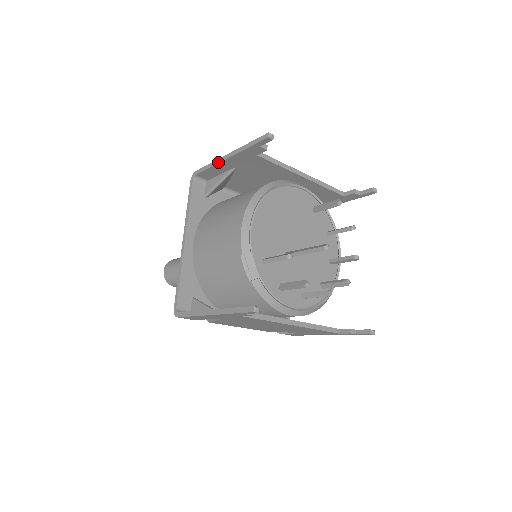
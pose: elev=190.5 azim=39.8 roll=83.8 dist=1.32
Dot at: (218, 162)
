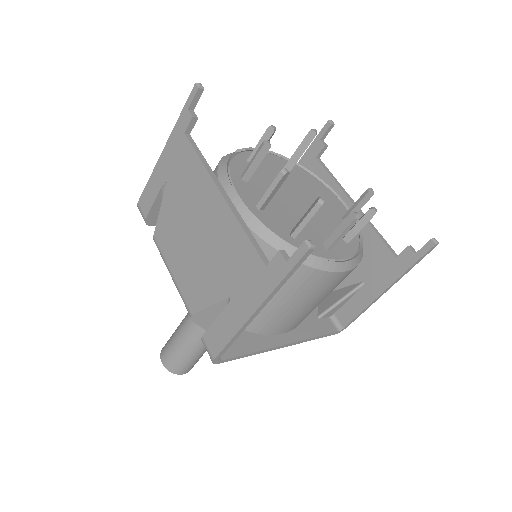
Dot at: occluded
